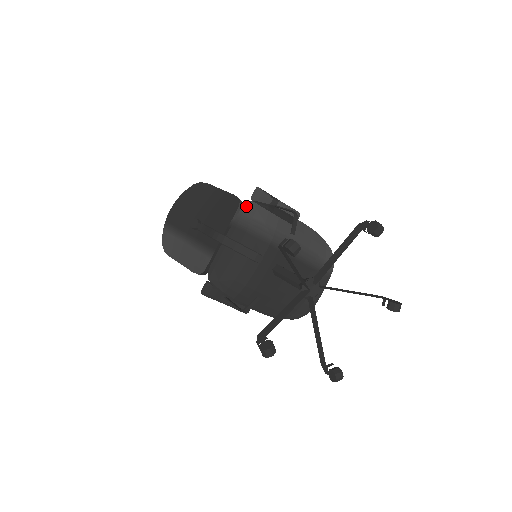
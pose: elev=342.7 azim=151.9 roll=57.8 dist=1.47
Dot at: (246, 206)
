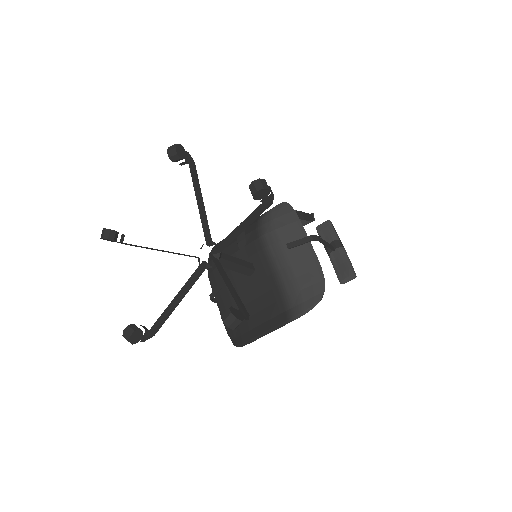
Dot at: (280, 204)
